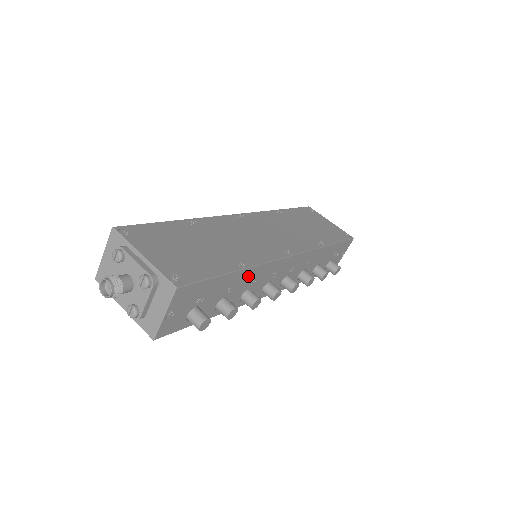
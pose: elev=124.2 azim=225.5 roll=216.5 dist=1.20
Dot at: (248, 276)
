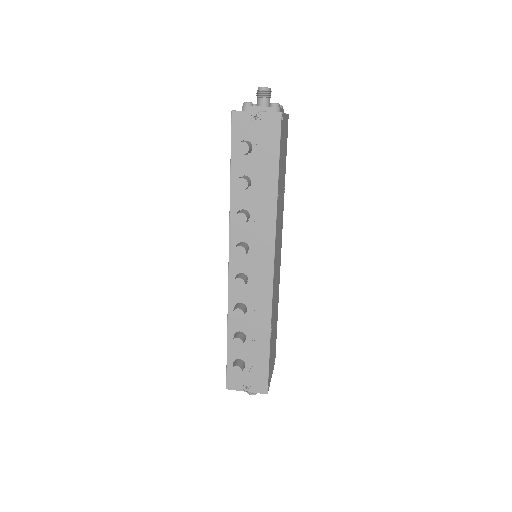
Dot at: (267, 205)
